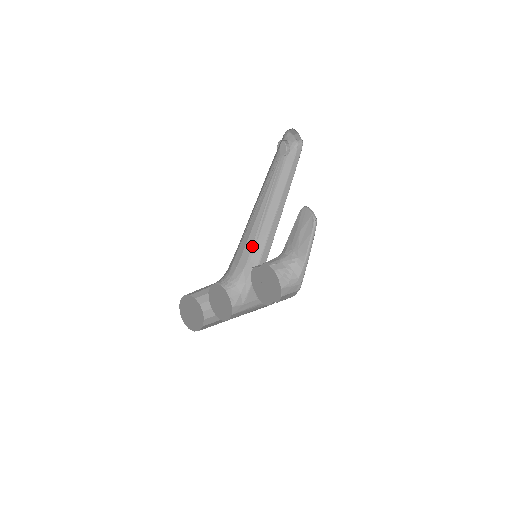
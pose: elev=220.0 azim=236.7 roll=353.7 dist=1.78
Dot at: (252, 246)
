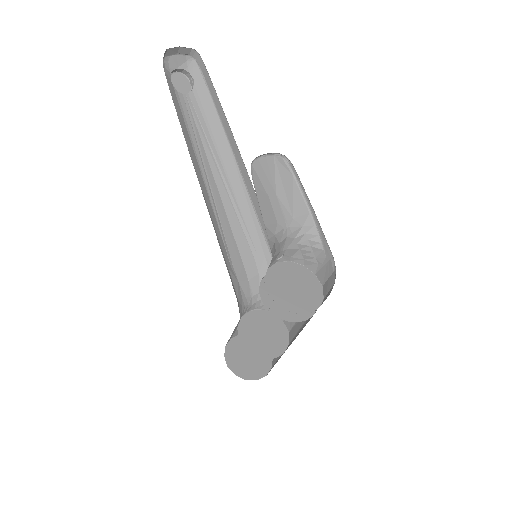
Dot at: (246, 238)
